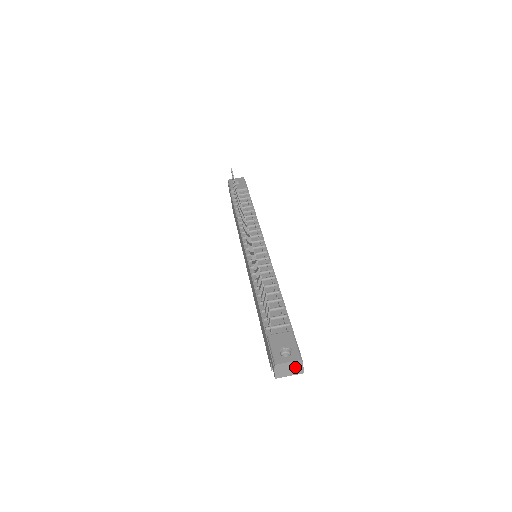
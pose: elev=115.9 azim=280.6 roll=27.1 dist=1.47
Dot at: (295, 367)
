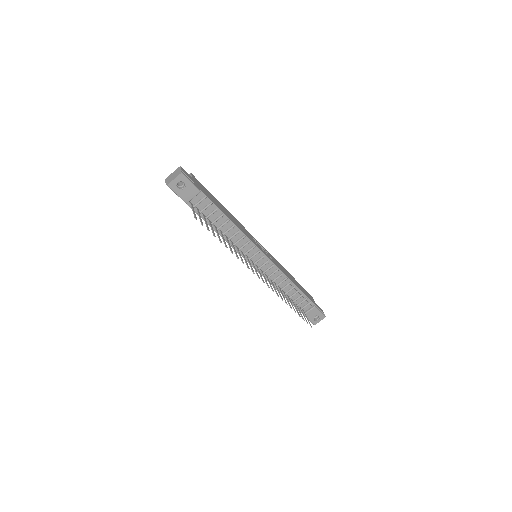
Dot at: occluded
